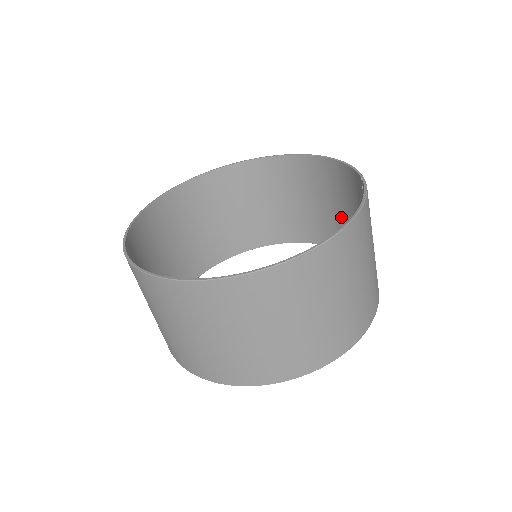
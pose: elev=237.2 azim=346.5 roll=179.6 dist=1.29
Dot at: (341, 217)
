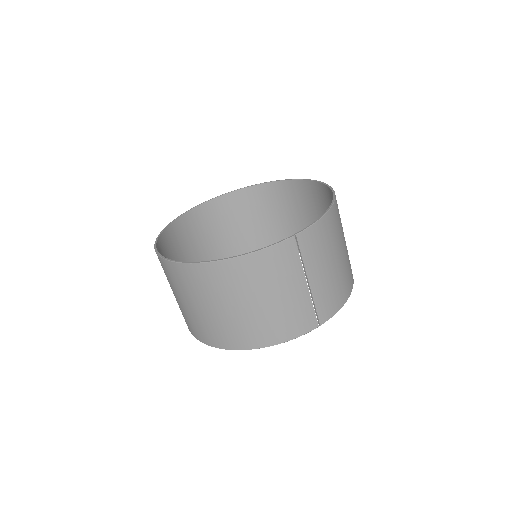
Dot at: (340, 261)
